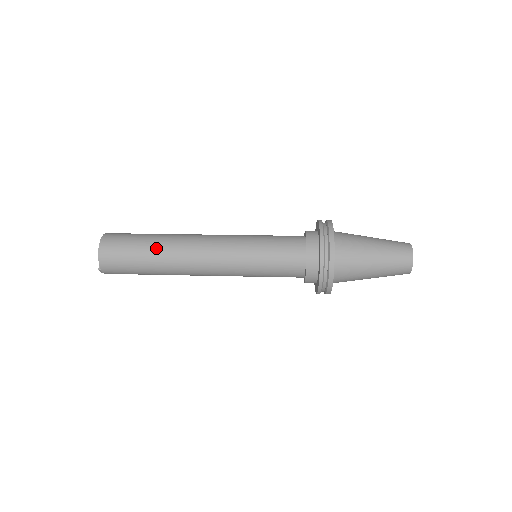
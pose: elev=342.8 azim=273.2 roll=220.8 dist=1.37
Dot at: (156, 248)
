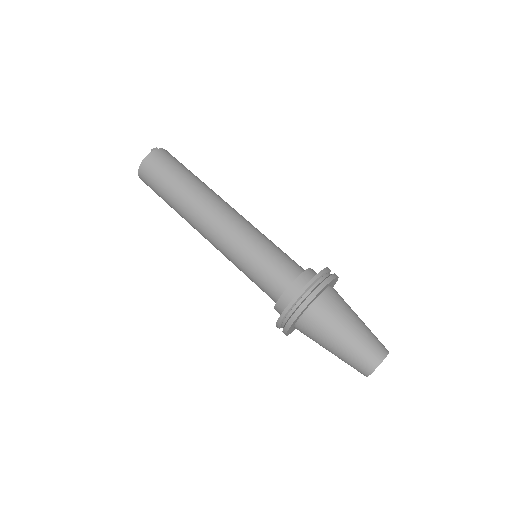
Dot at: (174, 205)
